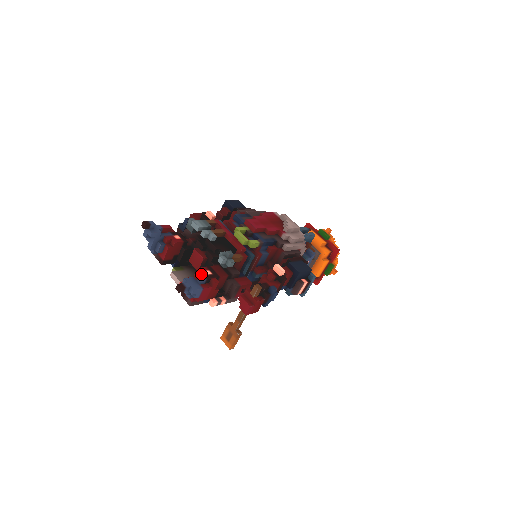
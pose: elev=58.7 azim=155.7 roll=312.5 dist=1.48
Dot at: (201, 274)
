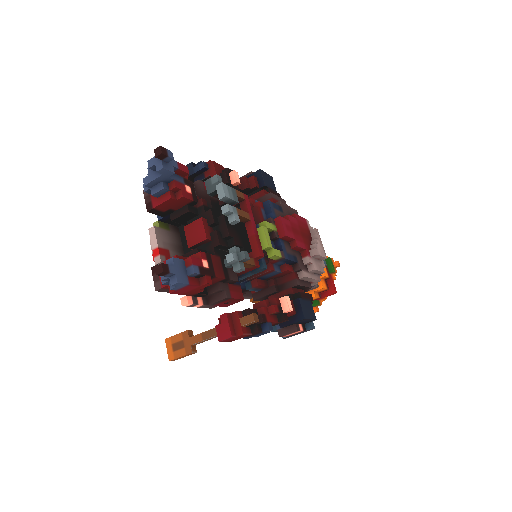
Dot at: (196, 262)
